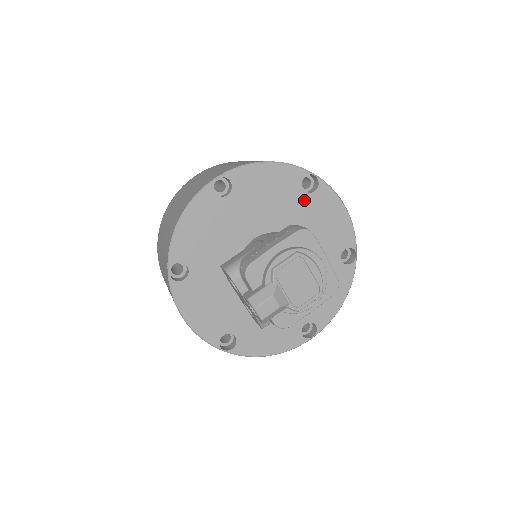
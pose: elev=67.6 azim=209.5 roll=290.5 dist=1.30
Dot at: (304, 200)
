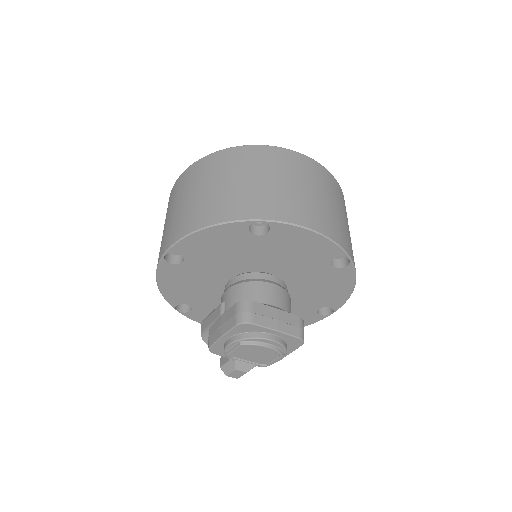
Dot at: (261, 241)
